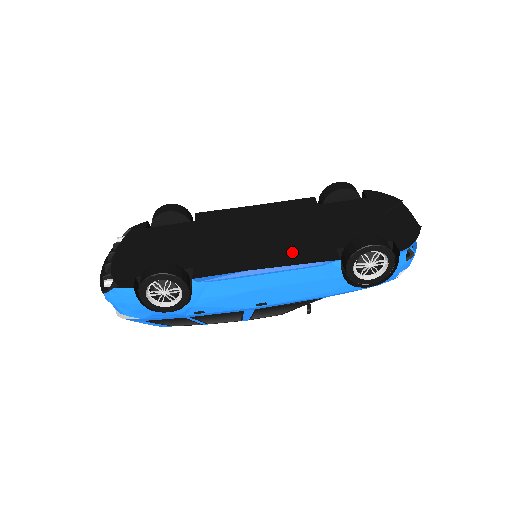
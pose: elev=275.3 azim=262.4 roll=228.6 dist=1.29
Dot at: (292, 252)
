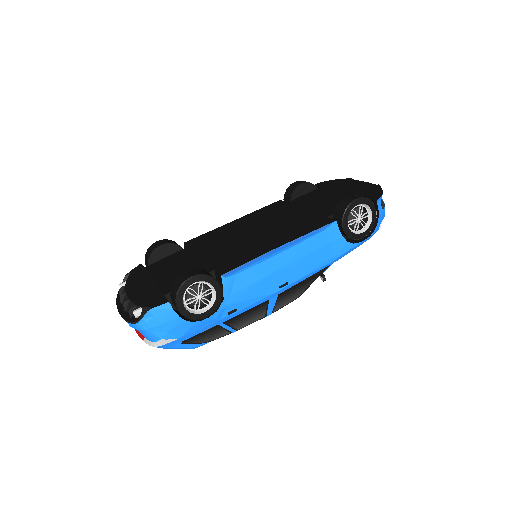
Dot at: (293, 231)
